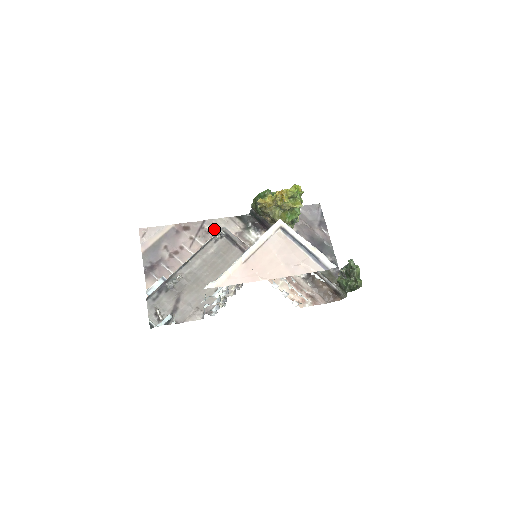
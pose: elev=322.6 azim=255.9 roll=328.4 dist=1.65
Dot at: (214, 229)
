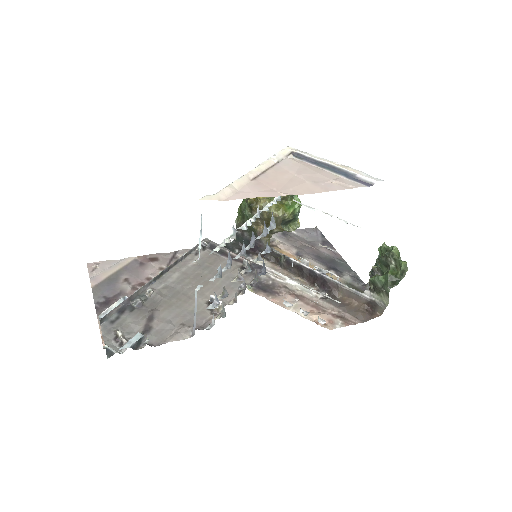
Dot at: occluded
